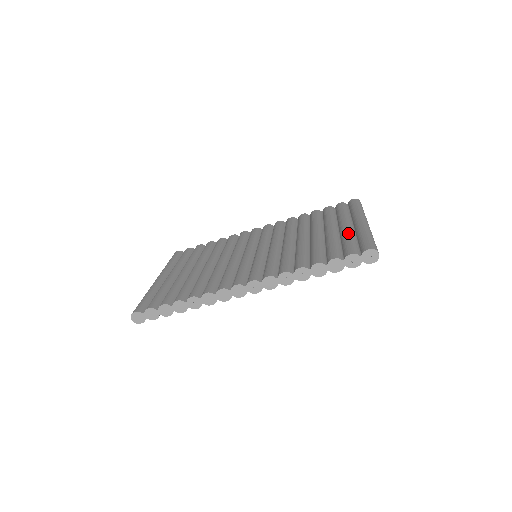
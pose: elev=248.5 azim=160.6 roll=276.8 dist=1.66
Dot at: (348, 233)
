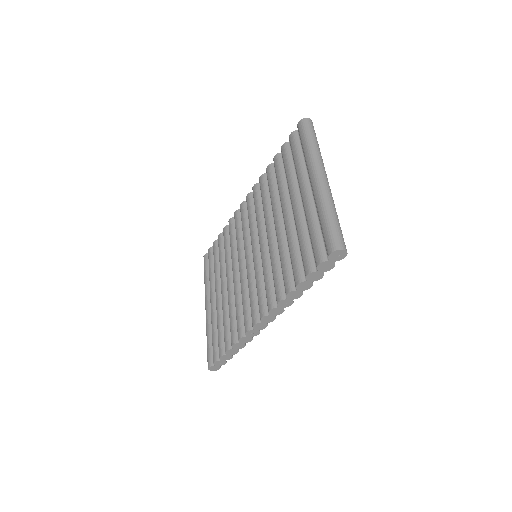
Dot at: (309, 214)
